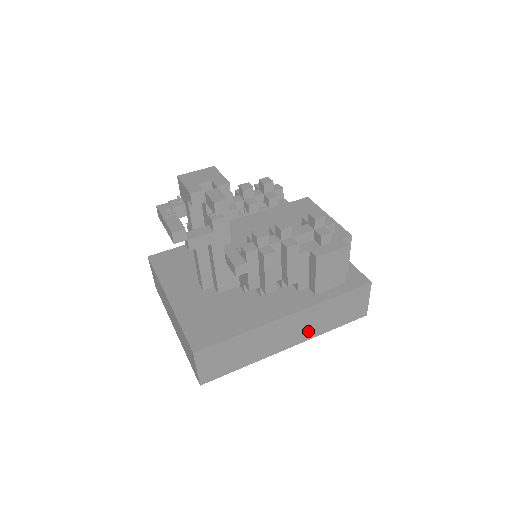
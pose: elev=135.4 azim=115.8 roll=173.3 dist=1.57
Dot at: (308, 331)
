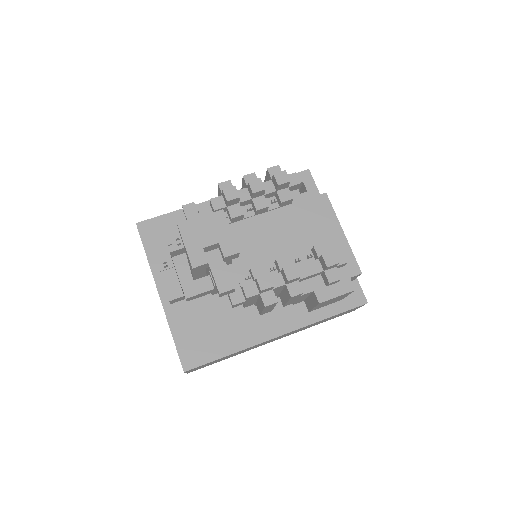
Dot at: (295, 332)
